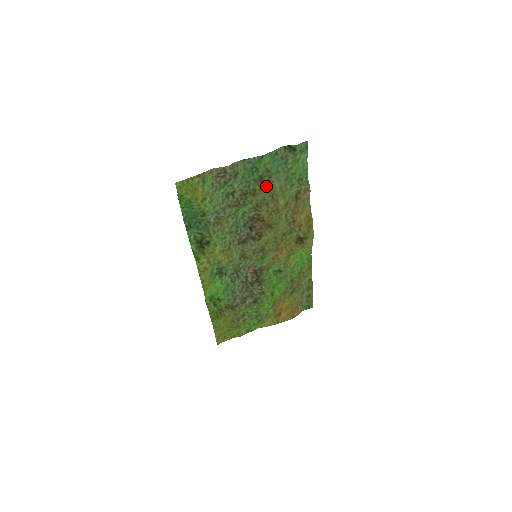
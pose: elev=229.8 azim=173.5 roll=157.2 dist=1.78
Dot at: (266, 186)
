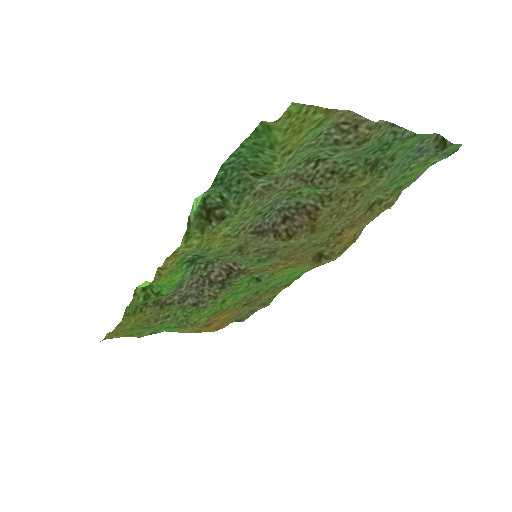
Dot at: (370, 178)
